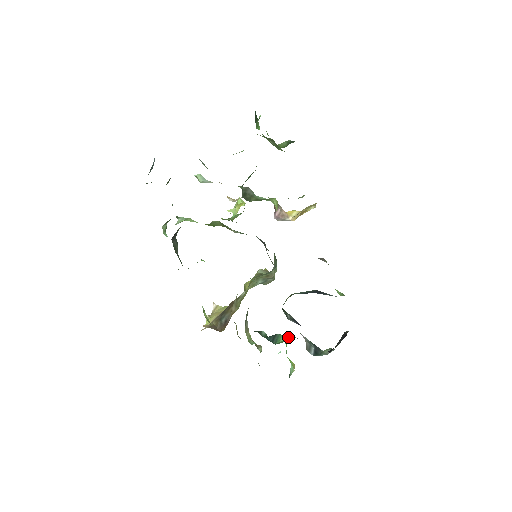
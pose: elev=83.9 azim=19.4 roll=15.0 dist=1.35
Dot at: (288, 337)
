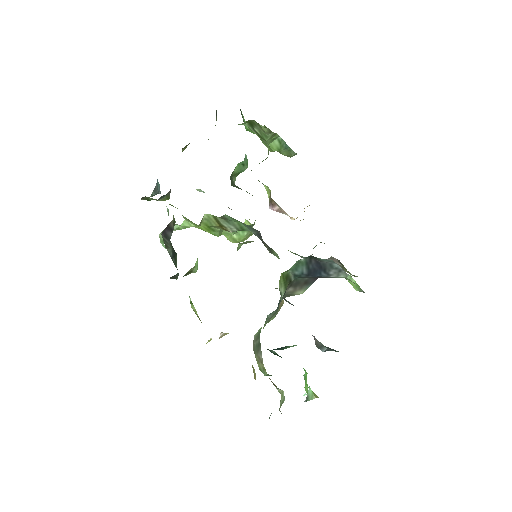
Dot at: occluded
